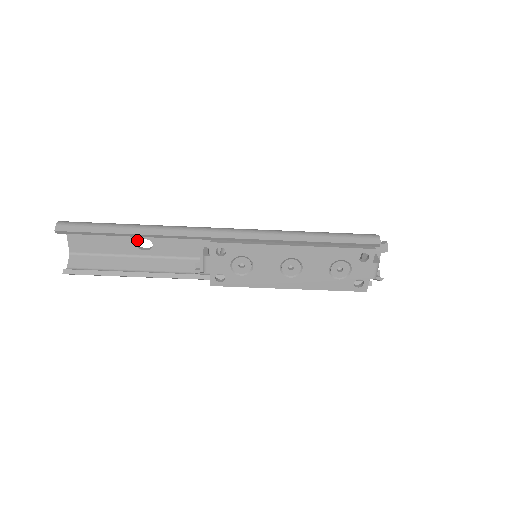
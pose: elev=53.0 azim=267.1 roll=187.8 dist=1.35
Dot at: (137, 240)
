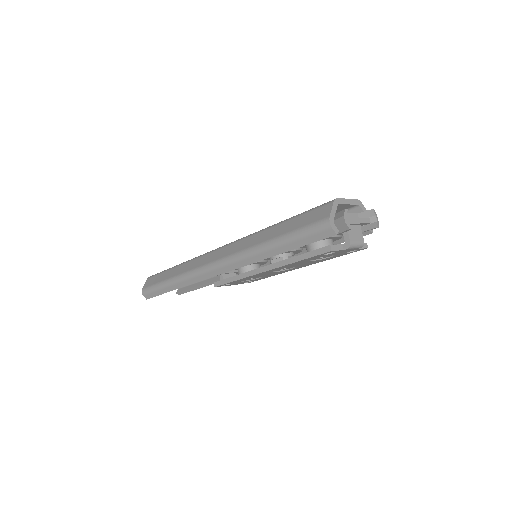
Dot at: occluded
